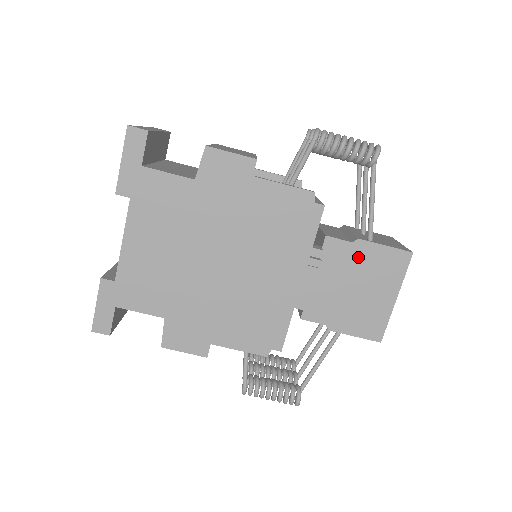
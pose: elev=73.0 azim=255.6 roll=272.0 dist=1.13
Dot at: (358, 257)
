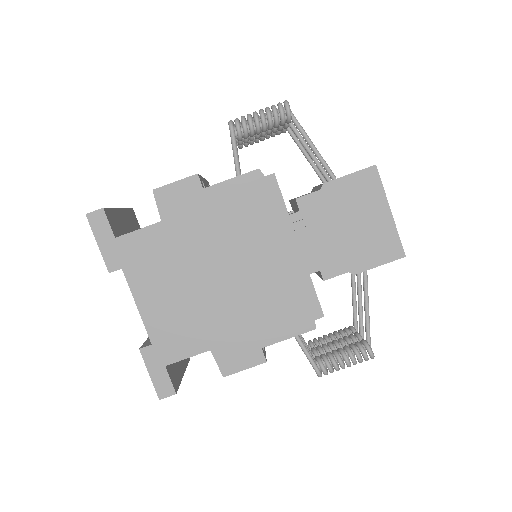
Dot at: (334, 198)
